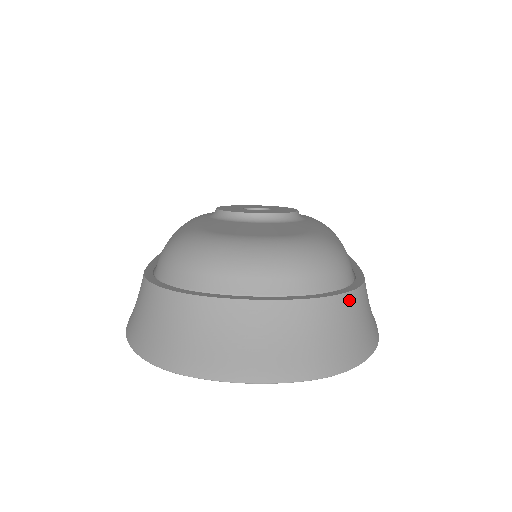
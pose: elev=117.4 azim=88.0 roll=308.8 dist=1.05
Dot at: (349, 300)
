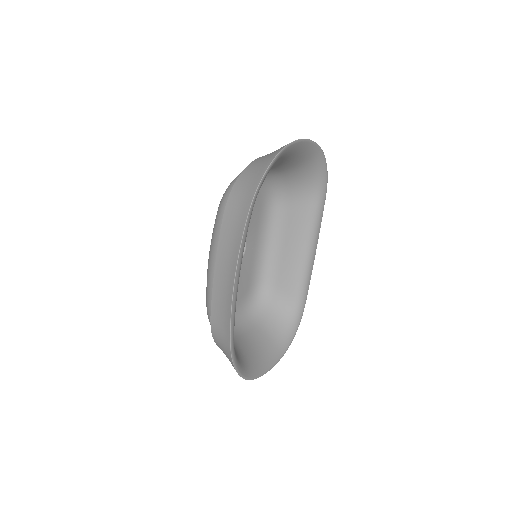
Dot at: occluded
